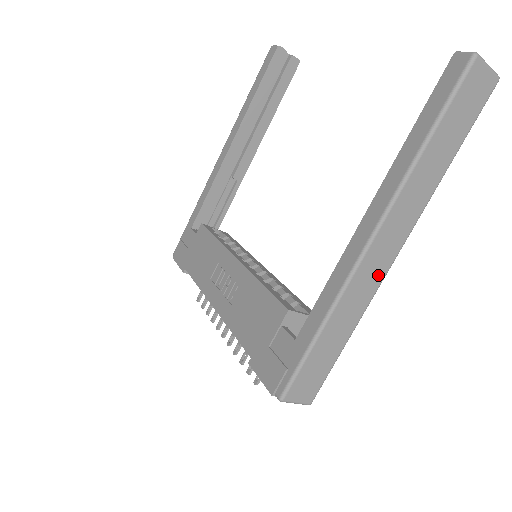
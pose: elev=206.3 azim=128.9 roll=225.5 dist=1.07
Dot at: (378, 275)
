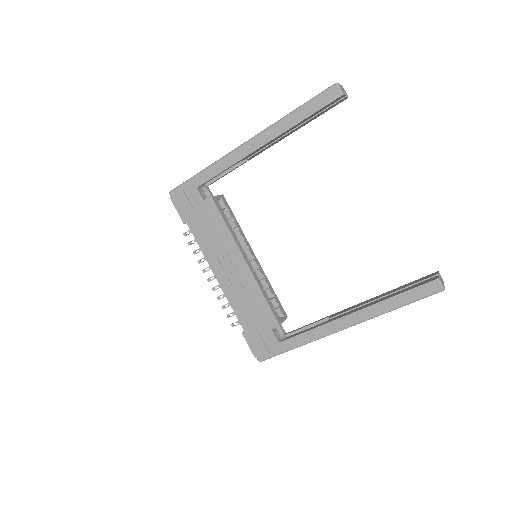
Dot at: occluded
